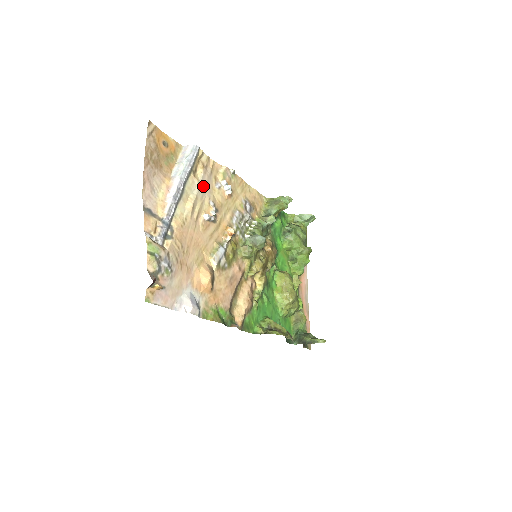
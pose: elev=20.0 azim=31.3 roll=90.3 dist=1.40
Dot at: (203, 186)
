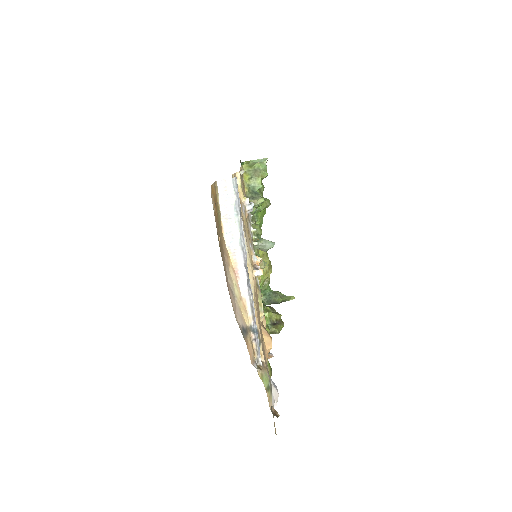
Dot at: (244, 231)
